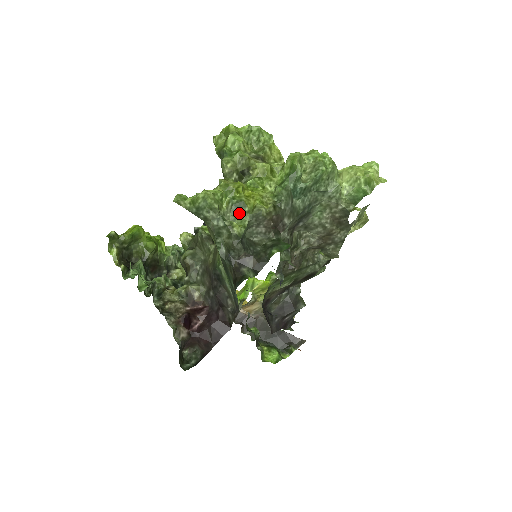
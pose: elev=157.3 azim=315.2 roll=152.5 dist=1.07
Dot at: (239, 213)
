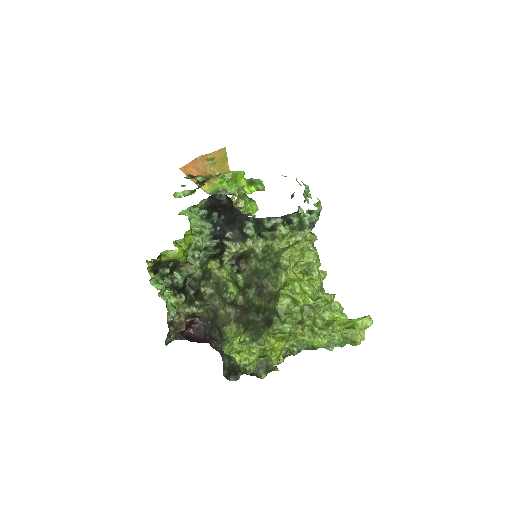
Dot at: (260, 358)
